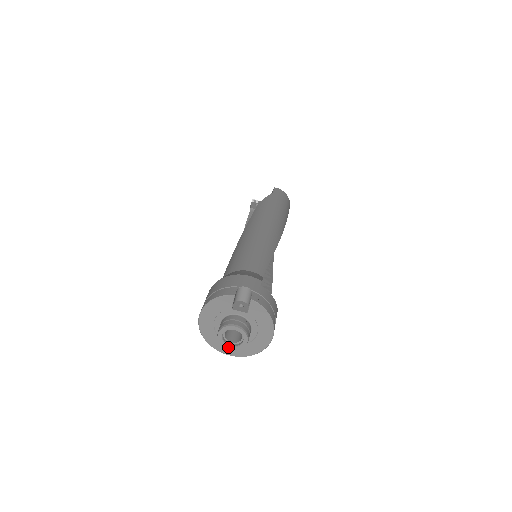
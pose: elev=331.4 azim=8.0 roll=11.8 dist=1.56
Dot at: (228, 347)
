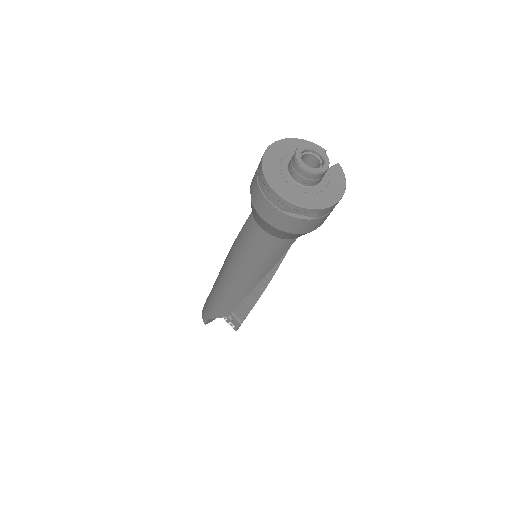
Dot at: (301, 162)
